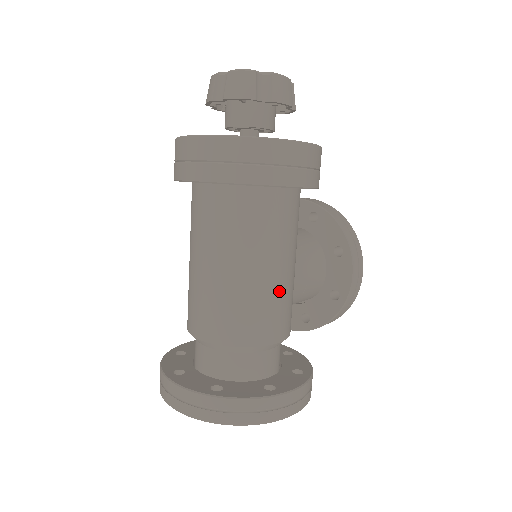
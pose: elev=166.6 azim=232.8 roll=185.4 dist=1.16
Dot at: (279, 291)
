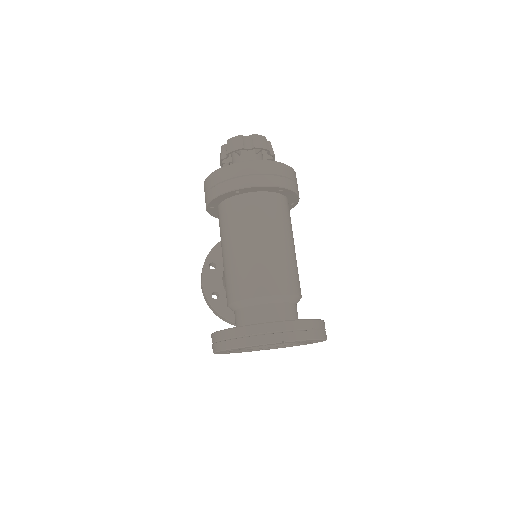
Dot at: occluded
